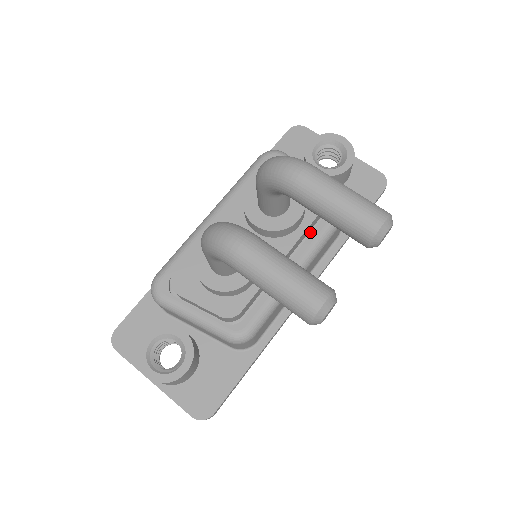
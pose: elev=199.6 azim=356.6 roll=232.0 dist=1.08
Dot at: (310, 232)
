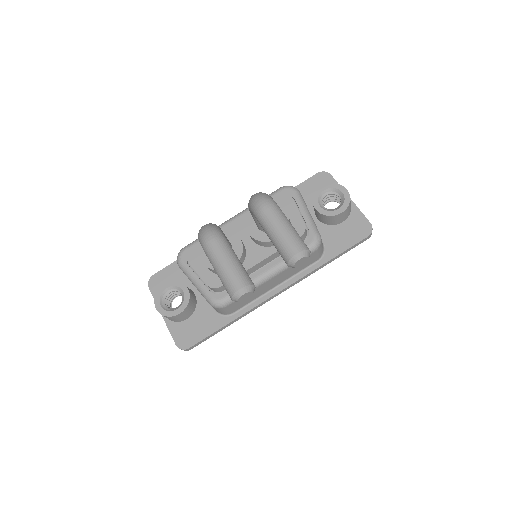
Dot at: occluded
